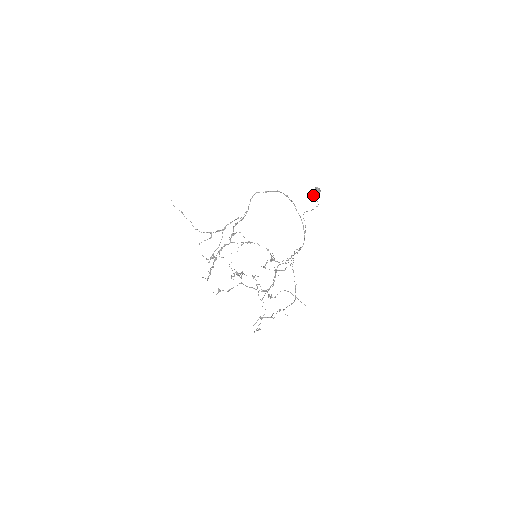
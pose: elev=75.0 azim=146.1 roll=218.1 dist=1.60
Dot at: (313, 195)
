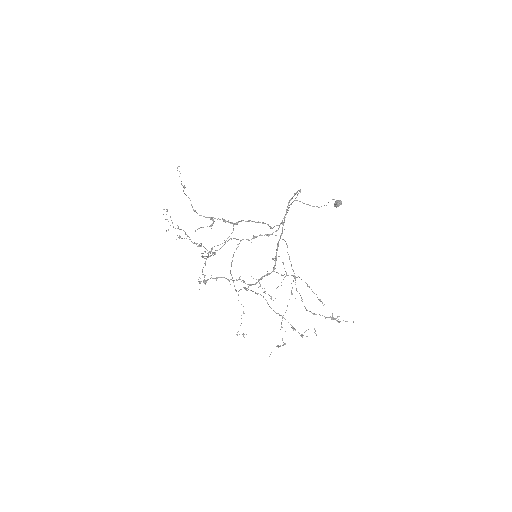
Dot at: (328, 202)
